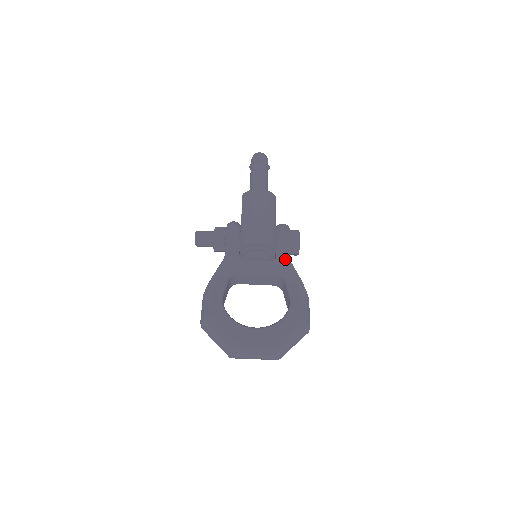
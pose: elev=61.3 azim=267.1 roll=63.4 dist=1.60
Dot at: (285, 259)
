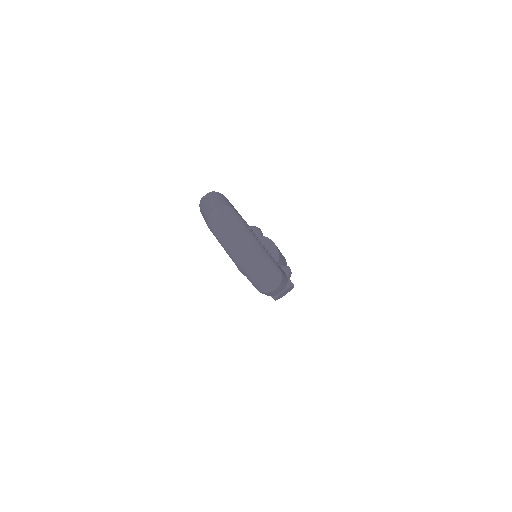
Dot at: occluded
